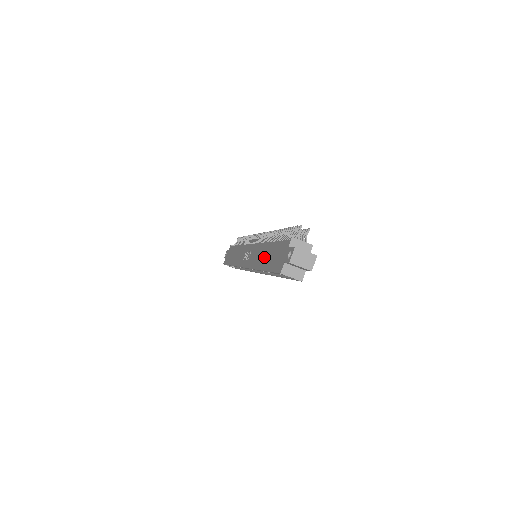
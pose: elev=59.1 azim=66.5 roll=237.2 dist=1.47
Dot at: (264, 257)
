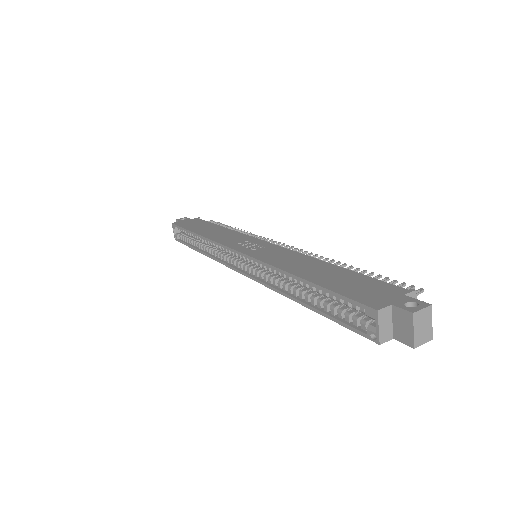
Dot at: (313, 269)
